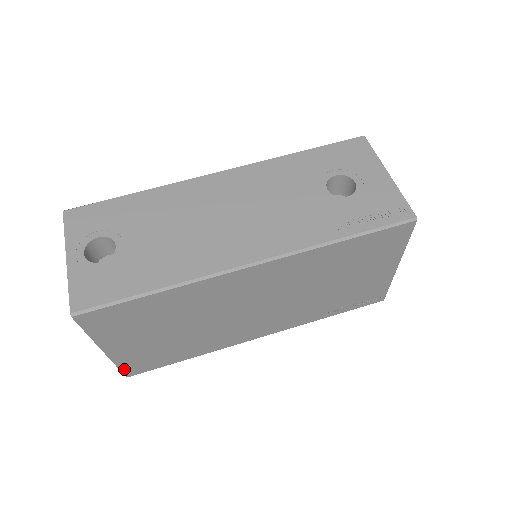
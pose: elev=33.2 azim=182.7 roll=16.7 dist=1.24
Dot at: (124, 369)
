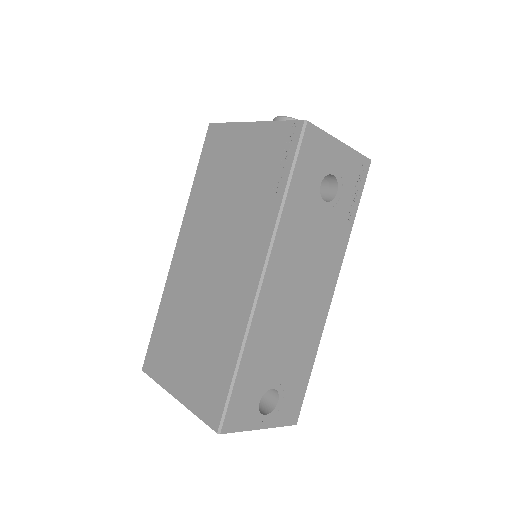
Dot at: occluded
